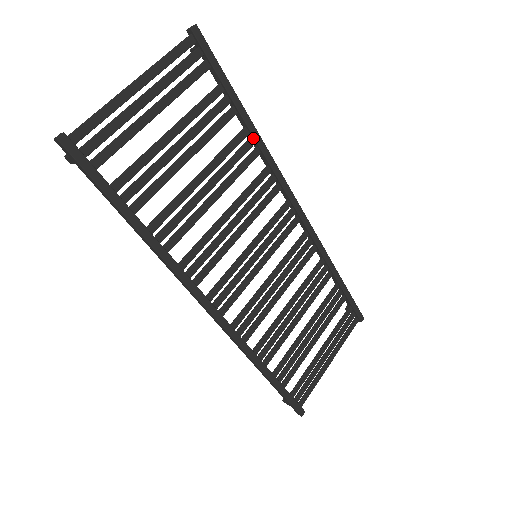
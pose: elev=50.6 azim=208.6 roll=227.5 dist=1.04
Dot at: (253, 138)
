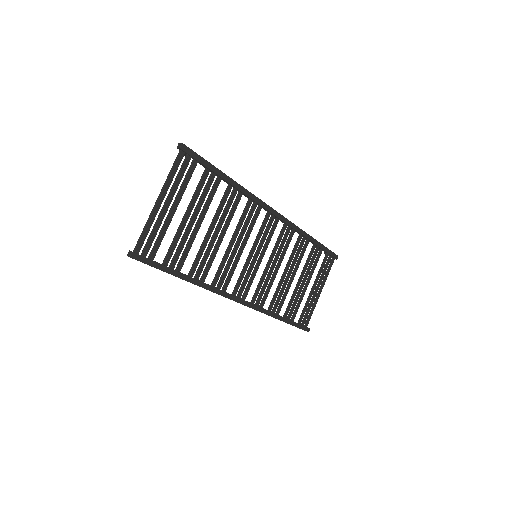
Dot at: (236, 188)
